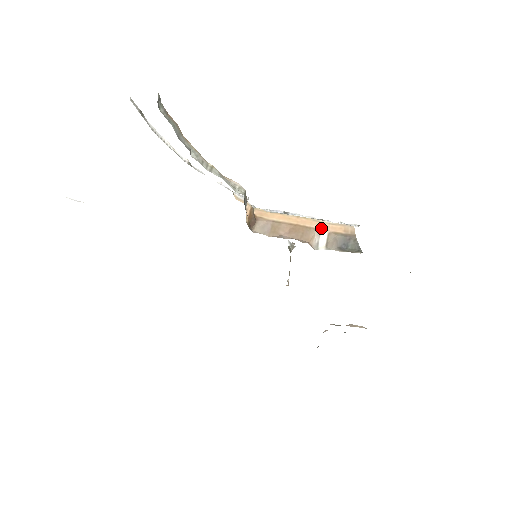
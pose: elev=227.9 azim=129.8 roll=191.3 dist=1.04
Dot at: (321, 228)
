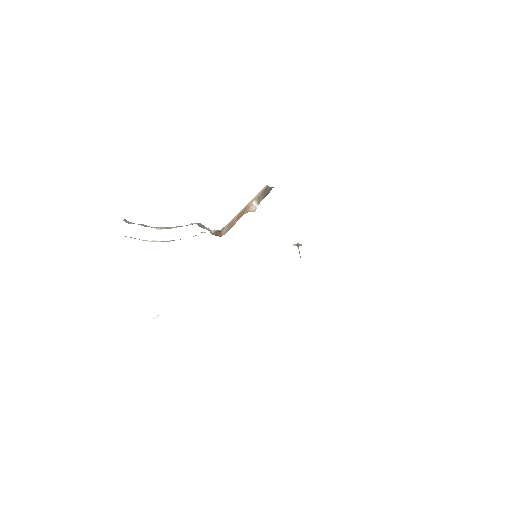
Dot at: (252, 202)
